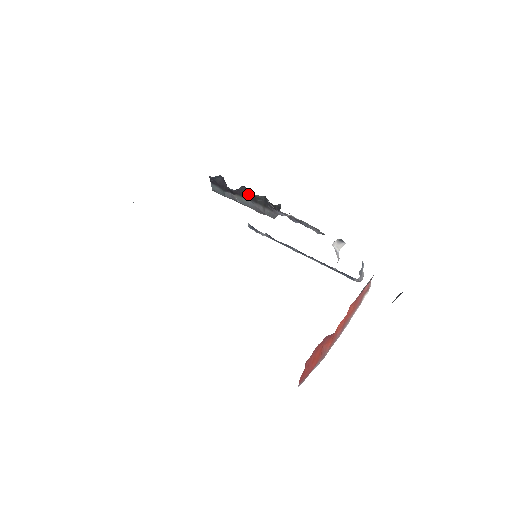
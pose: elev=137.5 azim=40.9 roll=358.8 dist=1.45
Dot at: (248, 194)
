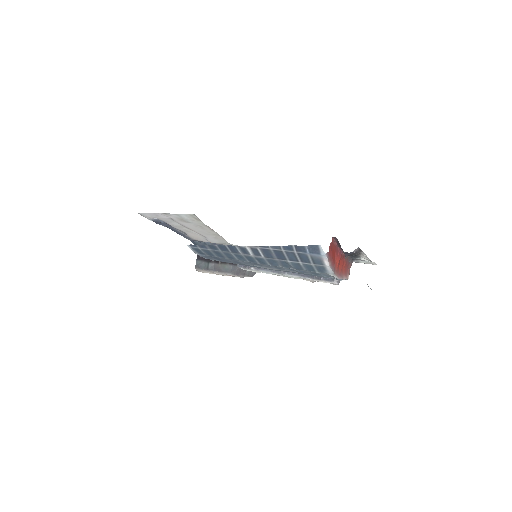
Dot at: occluded
